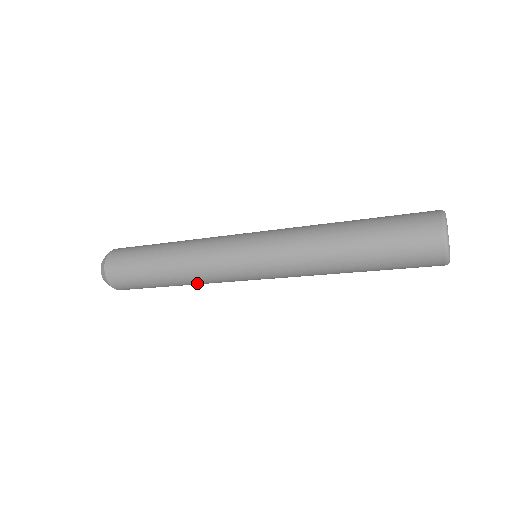
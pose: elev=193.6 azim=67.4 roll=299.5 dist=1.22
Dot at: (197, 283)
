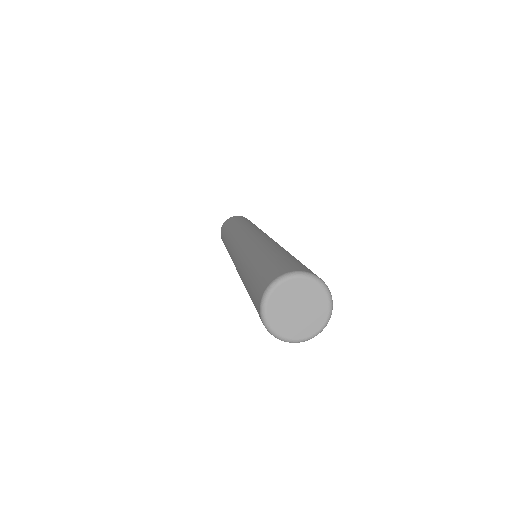
Dot at: occluded
